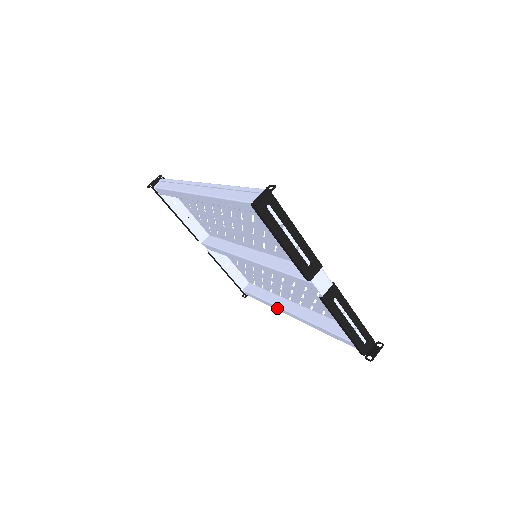
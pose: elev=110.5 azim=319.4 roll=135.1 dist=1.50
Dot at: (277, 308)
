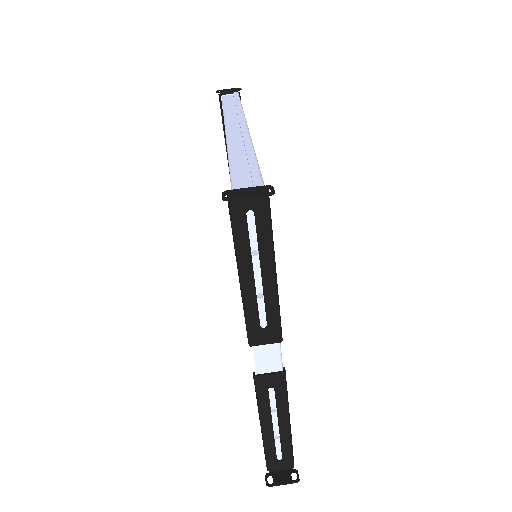
Dot at: occluded
